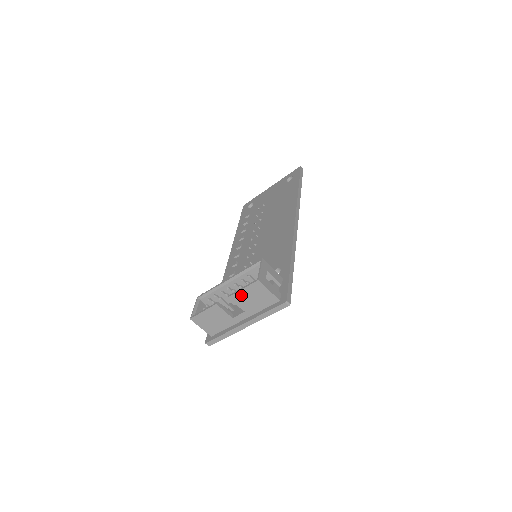
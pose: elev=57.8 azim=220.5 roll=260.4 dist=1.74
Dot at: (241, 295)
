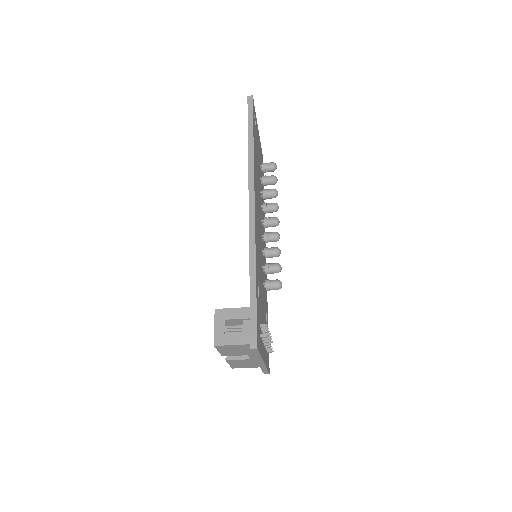
Dot at: (225, 353)
